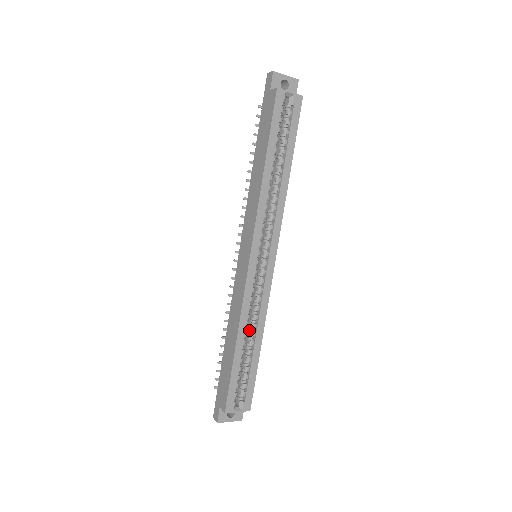
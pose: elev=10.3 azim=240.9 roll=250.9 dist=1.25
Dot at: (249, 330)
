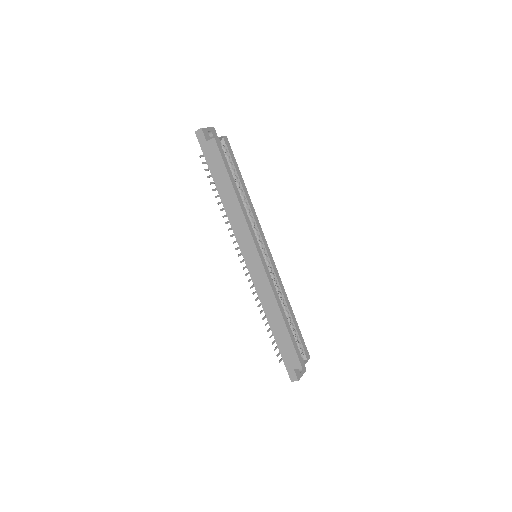
Dot at: occluded
